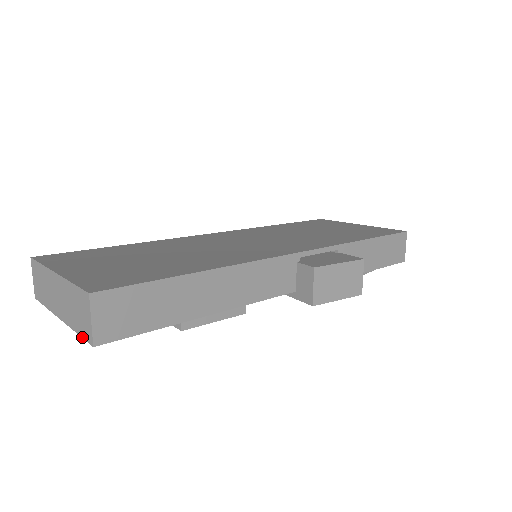
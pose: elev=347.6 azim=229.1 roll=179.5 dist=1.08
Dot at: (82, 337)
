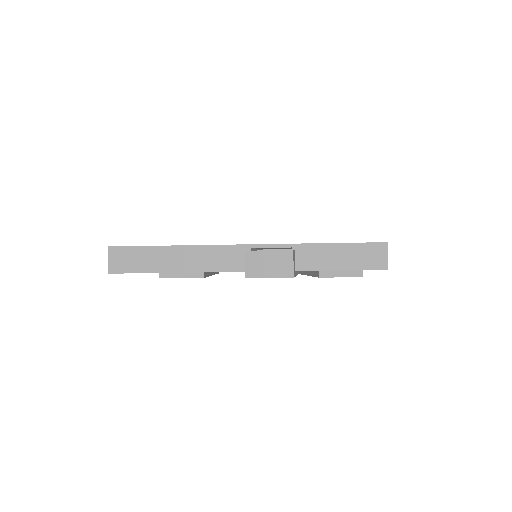
Dot at: occluded
